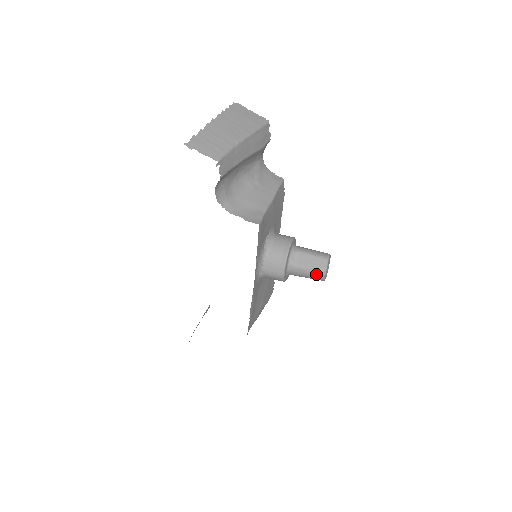
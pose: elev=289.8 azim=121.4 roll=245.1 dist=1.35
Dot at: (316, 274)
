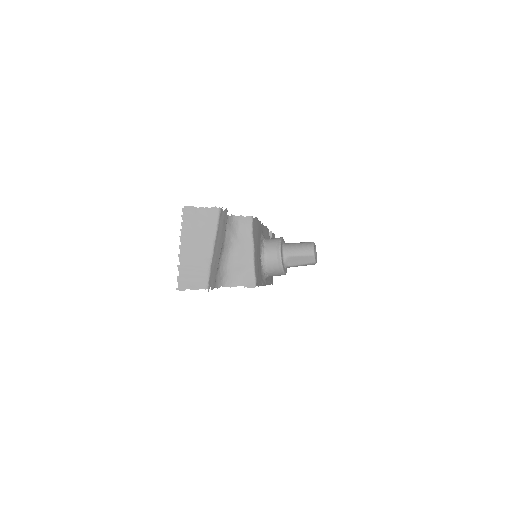
Dot at: occluded
